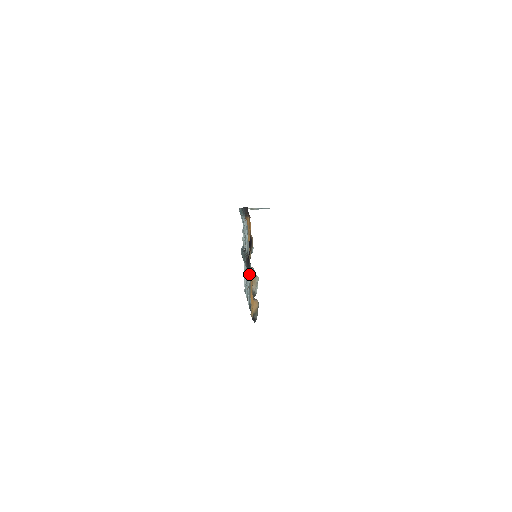
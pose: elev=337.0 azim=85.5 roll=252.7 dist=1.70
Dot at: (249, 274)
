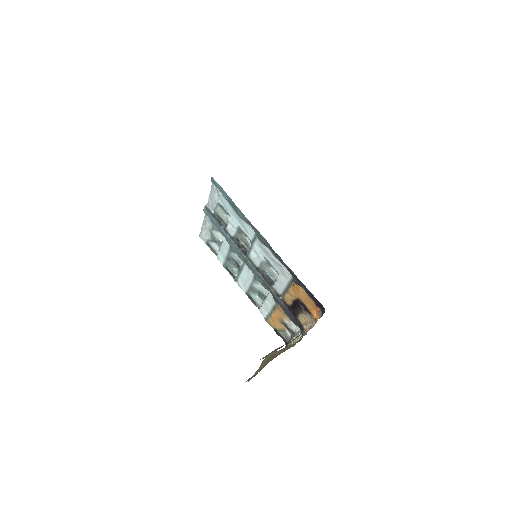
Dot at: (270, 297)
